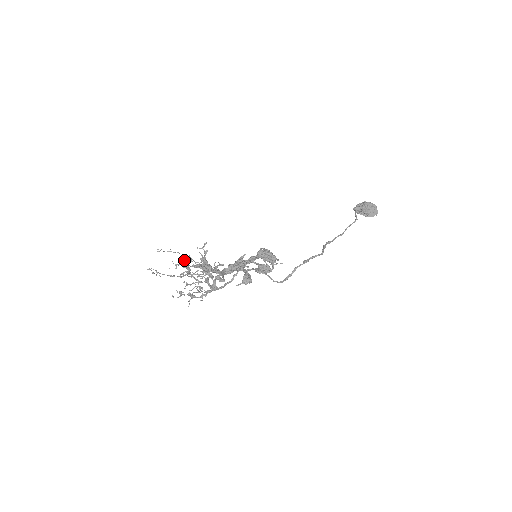
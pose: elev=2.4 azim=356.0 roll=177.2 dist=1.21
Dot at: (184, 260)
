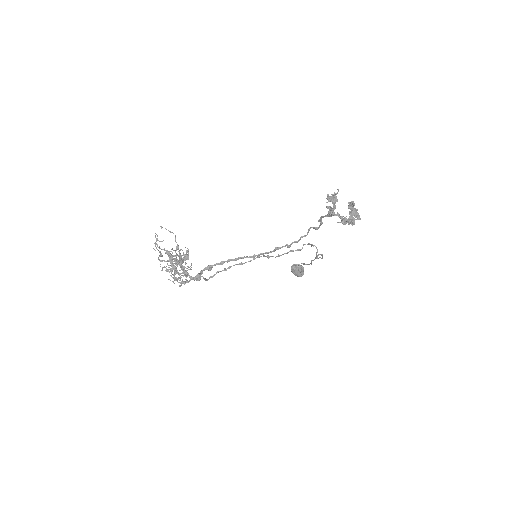
Dot at: (166, 250)
